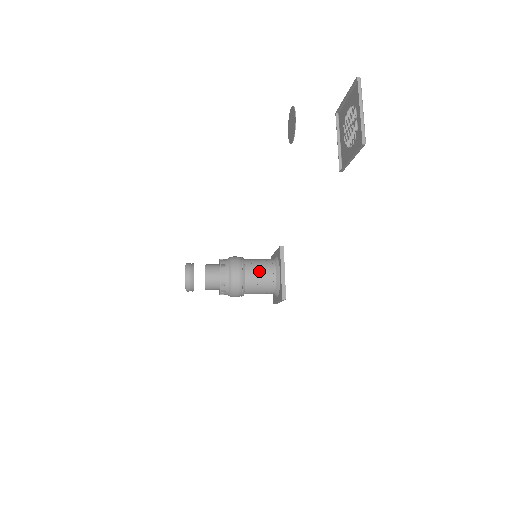
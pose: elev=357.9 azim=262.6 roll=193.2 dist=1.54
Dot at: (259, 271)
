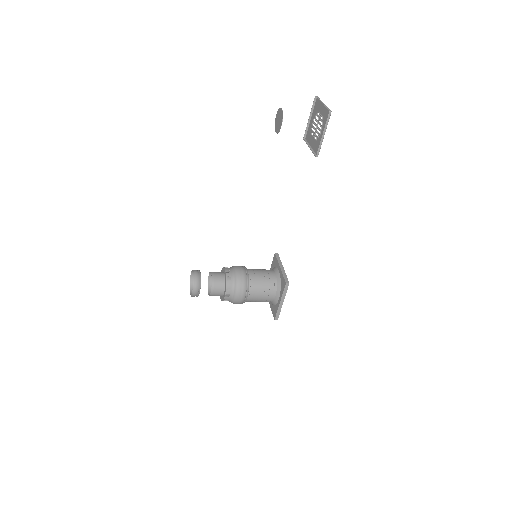
Dot at: (260, 271)
